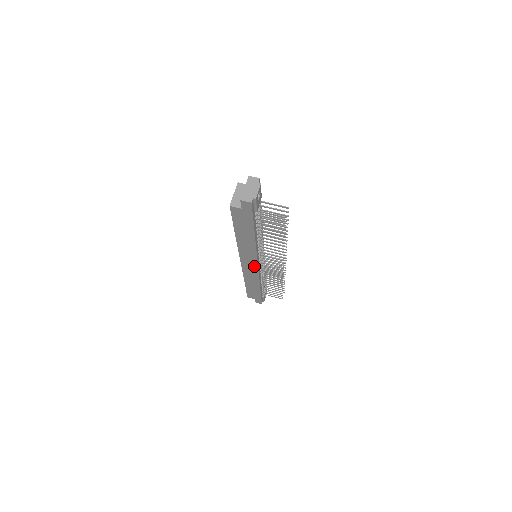
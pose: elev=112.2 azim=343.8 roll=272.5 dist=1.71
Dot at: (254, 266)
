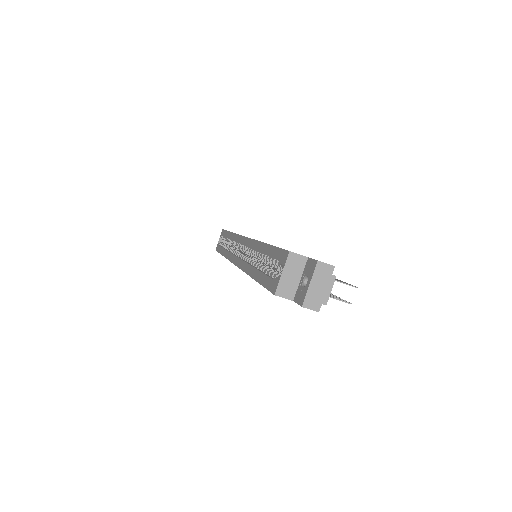
Dot at: occluded
